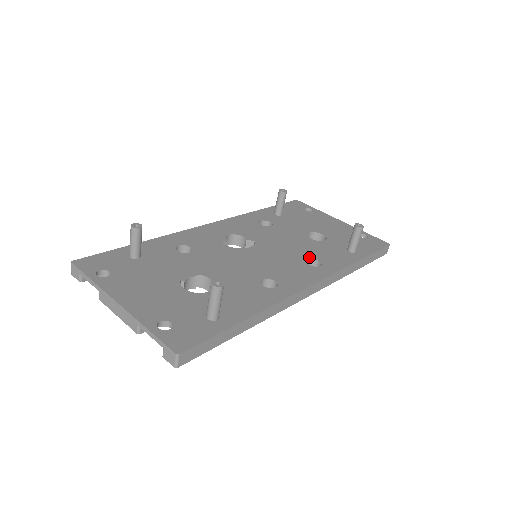
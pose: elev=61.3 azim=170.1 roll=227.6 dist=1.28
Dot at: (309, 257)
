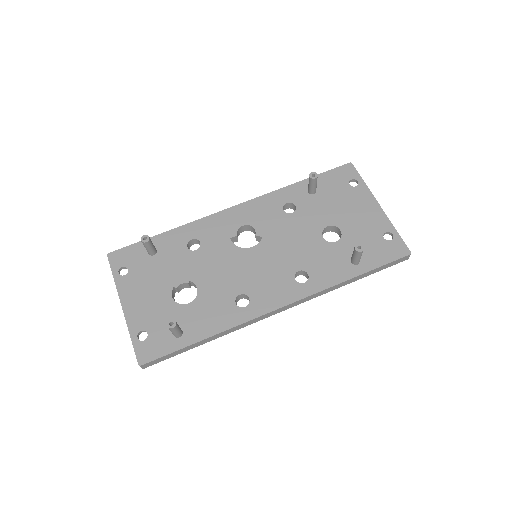
Dot at: (302, 267)
